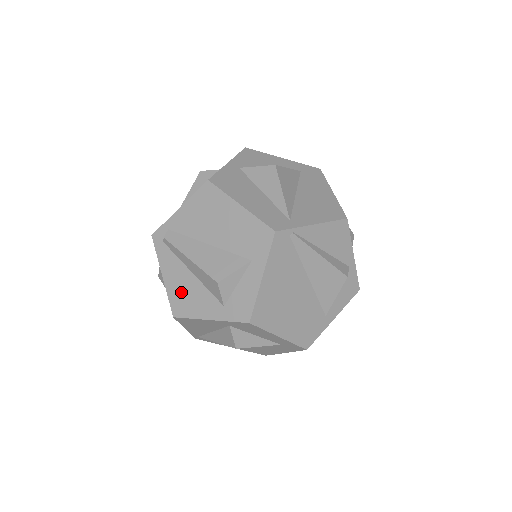
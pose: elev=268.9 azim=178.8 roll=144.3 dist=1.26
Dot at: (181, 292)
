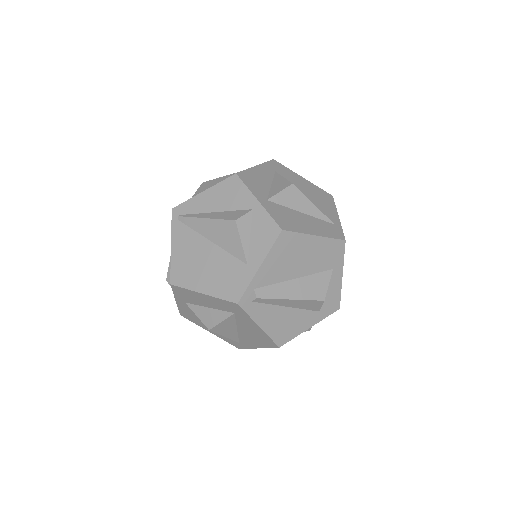
Dot at: (281, 326)
